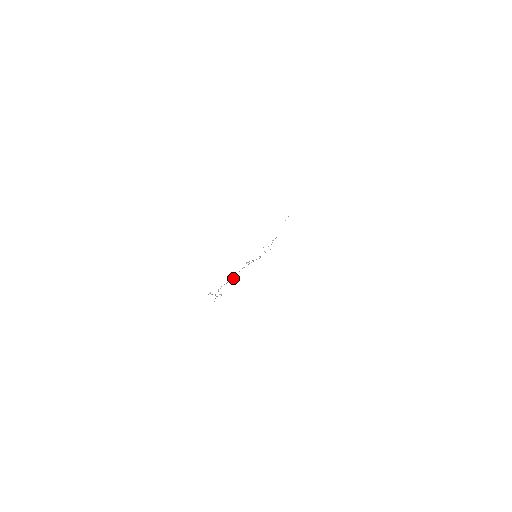
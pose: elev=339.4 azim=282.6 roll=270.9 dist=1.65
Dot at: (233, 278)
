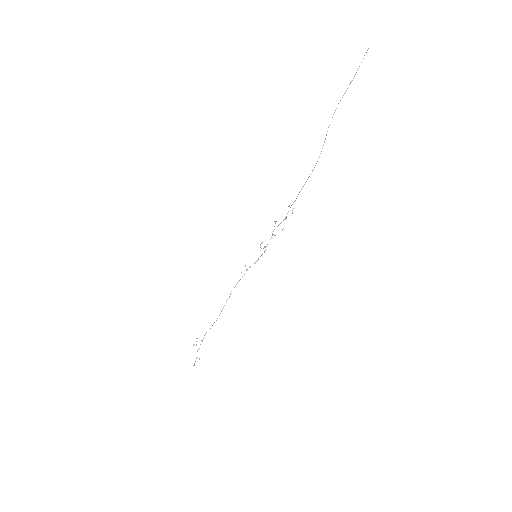
Dot at: occluded
